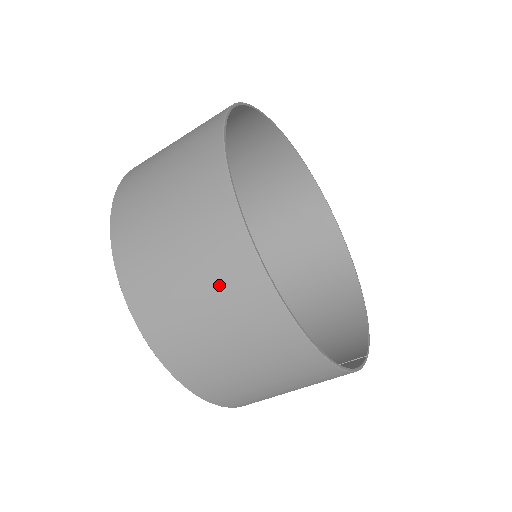
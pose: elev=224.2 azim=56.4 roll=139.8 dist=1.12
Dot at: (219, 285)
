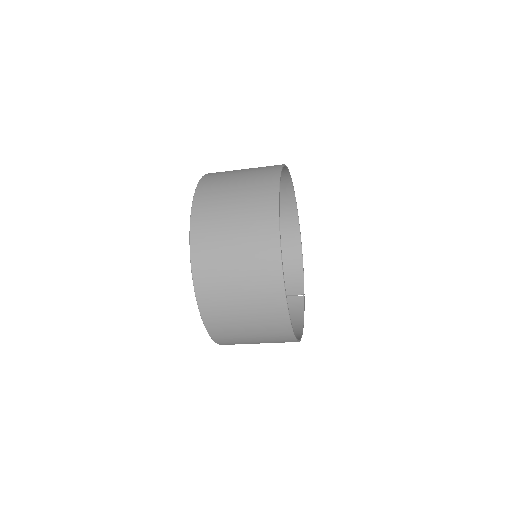
Dot at: (268, 336)
